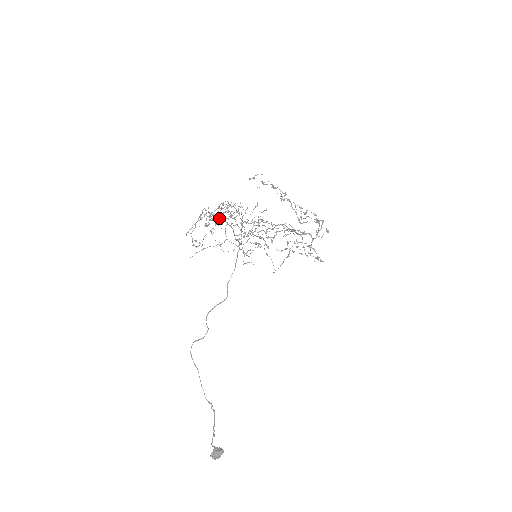
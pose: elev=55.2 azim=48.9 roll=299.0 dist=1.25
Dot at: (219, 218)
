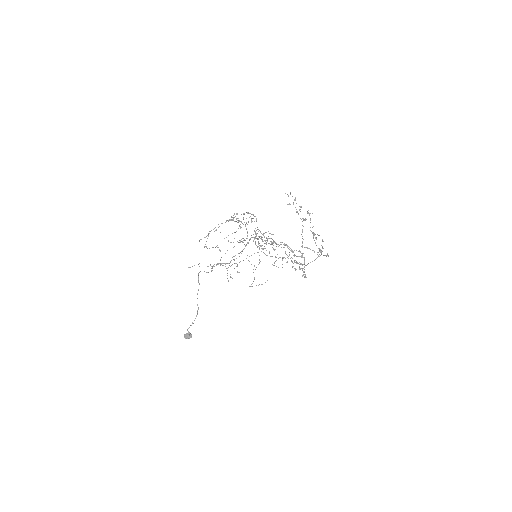
Dot at: occluded
